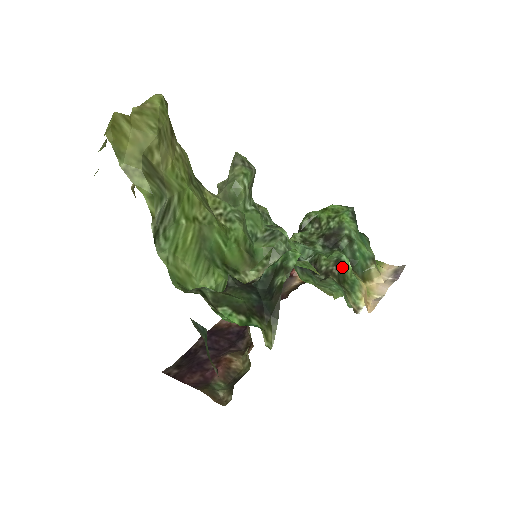
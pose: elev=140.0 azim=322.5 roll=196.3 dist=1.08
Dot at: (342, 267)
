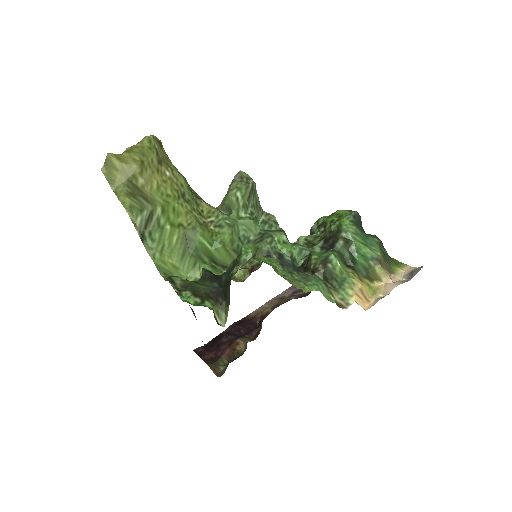
Dot at: (329, 265)
